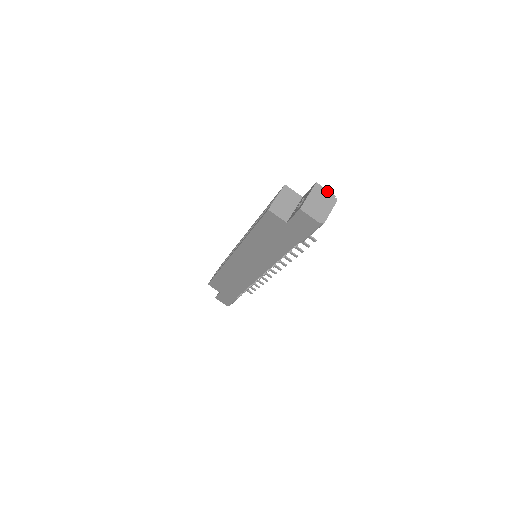
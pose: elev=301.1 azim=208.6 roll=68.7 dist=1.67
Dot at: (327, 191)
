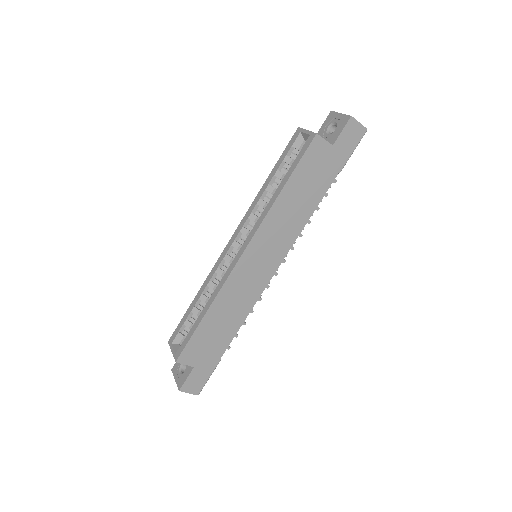
Dot at: occluded
